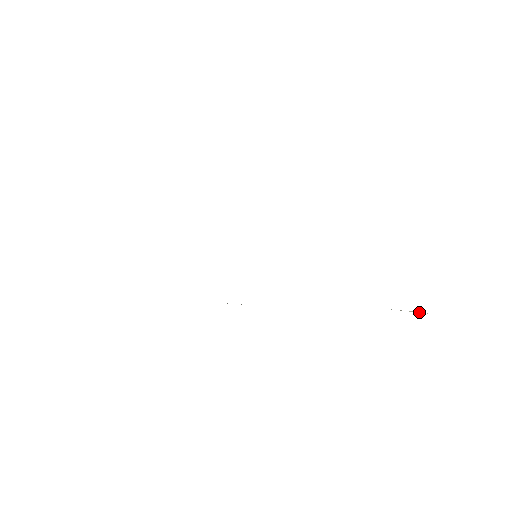
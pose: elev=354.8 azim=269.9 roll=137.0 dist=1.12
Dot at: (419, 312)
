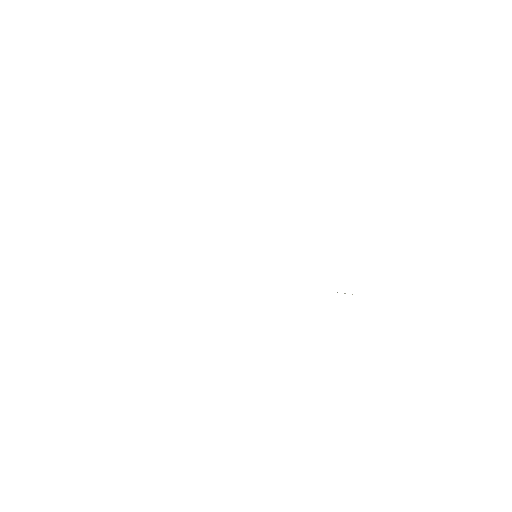
Dot at: (352, 294)
